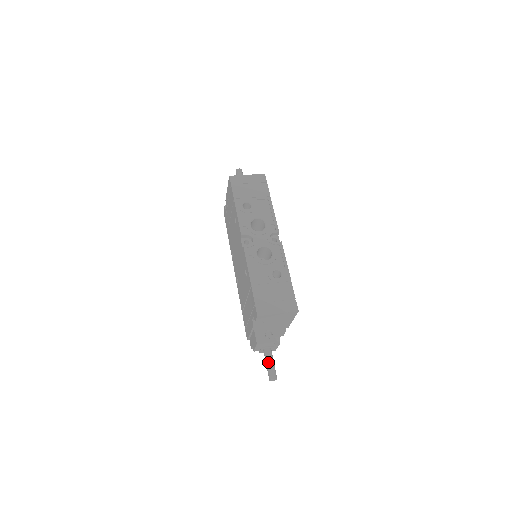
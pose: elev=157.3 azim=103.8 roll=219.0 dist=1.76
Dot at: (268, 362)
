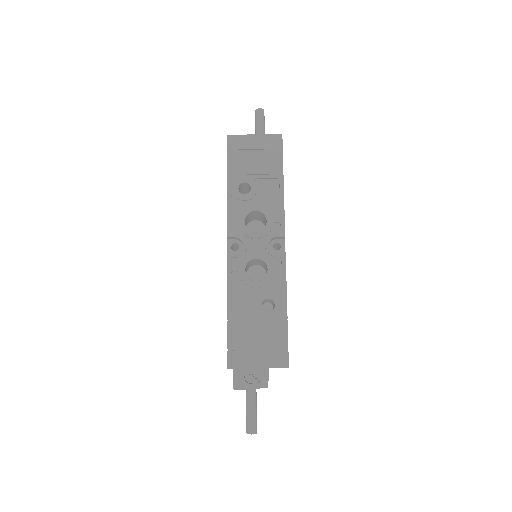
Dot at: (248, 409)
